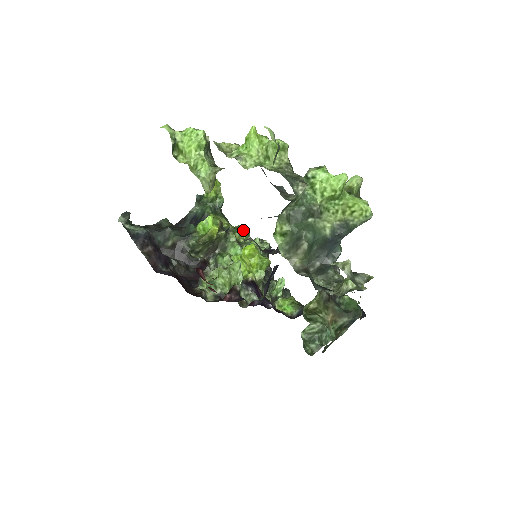
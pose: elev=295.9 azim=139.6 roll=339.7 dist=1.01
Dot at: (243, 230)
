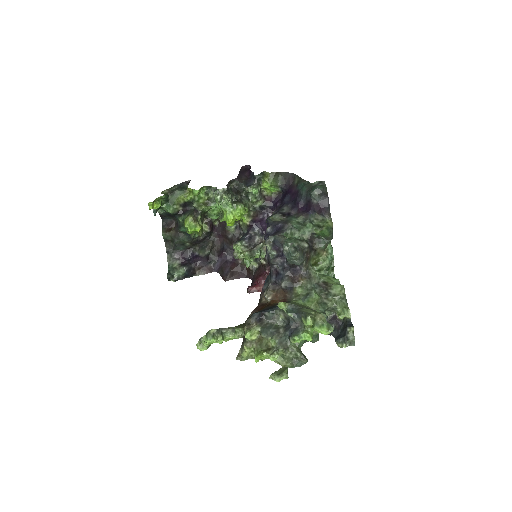
Dot at: (198, 194)
